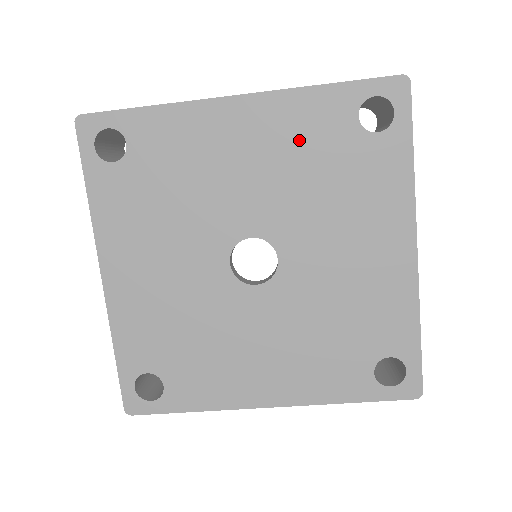
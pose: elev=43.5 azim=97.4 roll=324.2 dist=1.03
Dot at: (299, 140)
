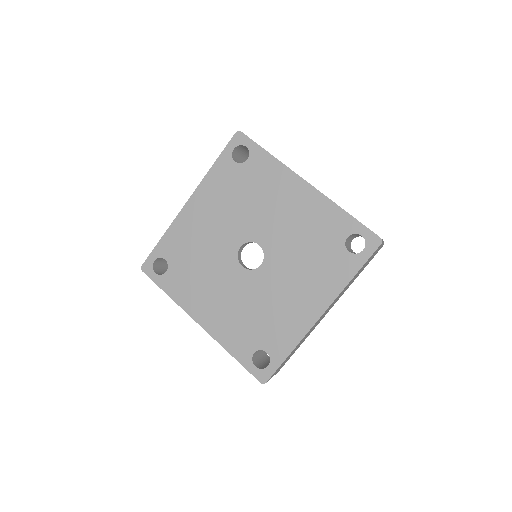
Dot at: (223, 192)
